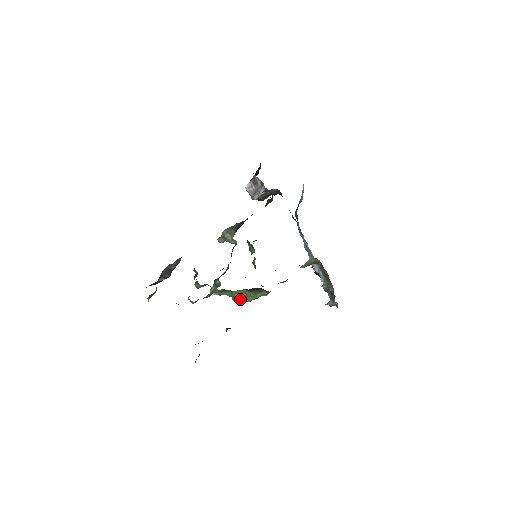
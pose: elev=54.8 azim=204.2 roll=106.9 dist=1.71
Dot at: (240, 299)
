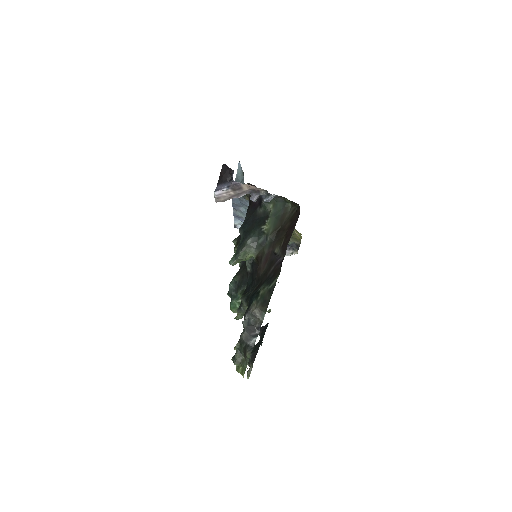
Dot at: occluded
